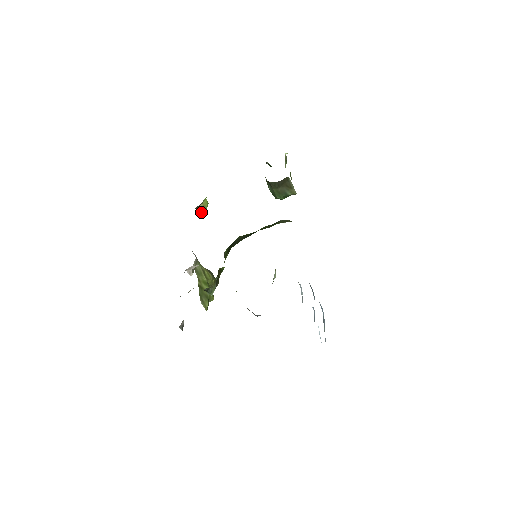
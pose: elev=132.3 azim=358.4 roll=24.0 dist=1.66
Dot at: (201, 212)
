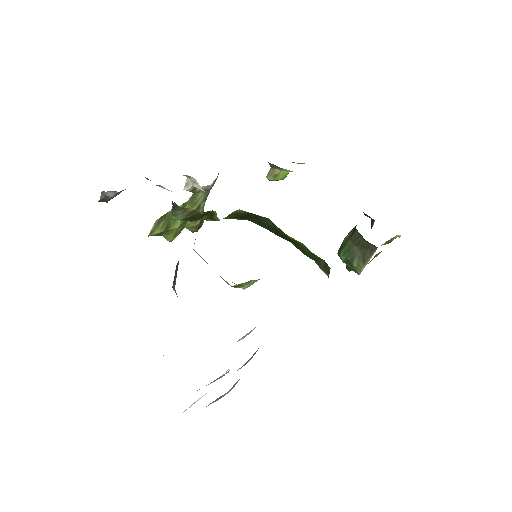
Dot at: (269, 175)
